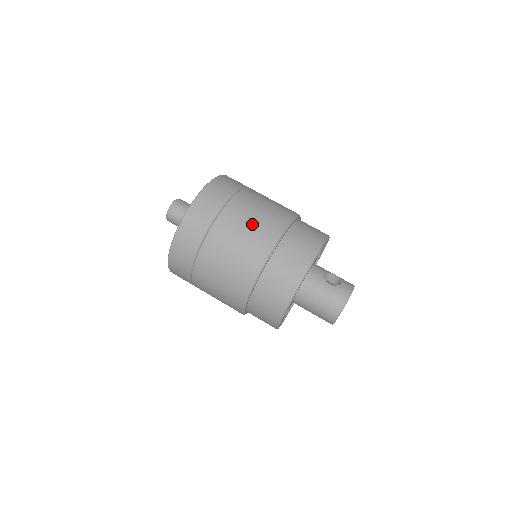
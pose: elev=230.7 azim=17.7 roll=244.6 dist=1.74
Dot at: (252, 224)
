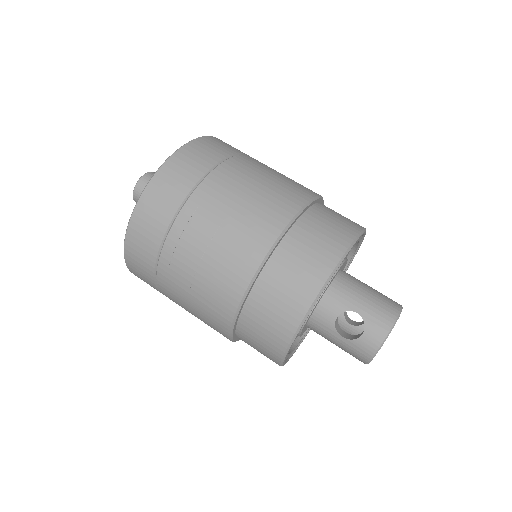
Dot at: (195, 297)
